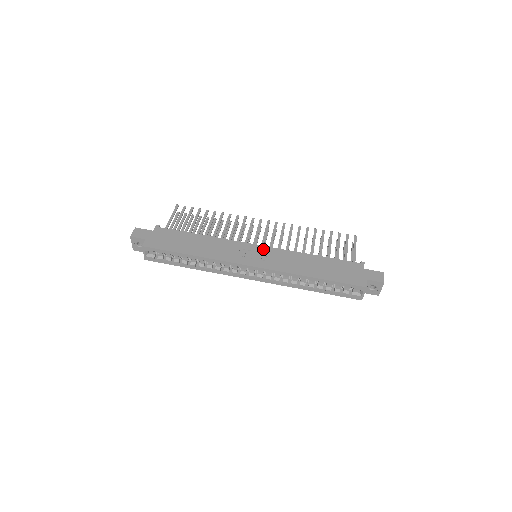
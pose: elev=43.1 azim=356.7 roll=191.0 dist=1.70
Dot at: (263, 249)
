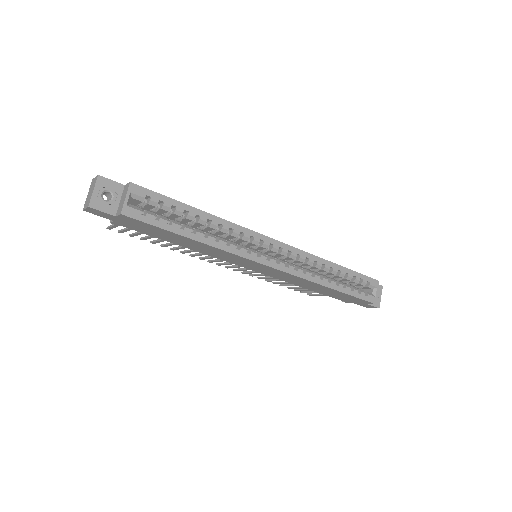
Dot at: occluded
